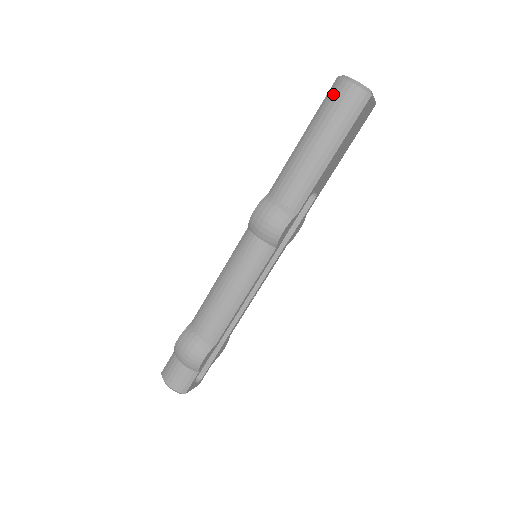
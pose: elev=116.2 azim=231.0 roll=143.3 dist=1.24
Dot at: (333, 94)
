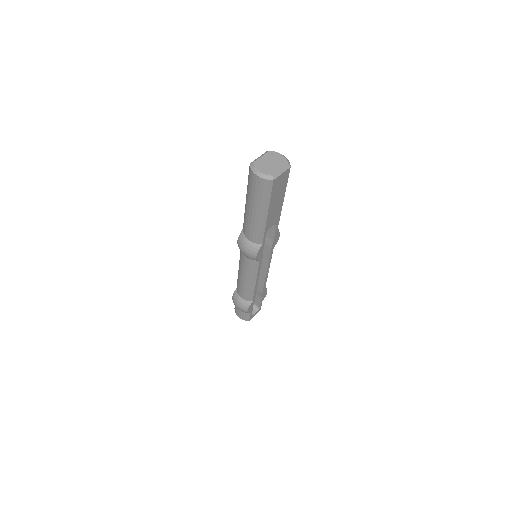
Dot at: (250, 179)
